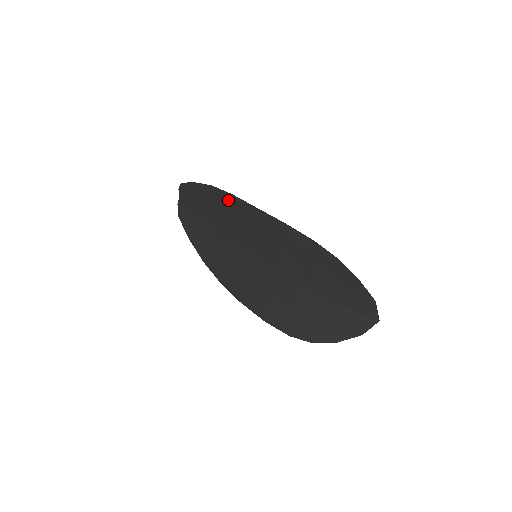
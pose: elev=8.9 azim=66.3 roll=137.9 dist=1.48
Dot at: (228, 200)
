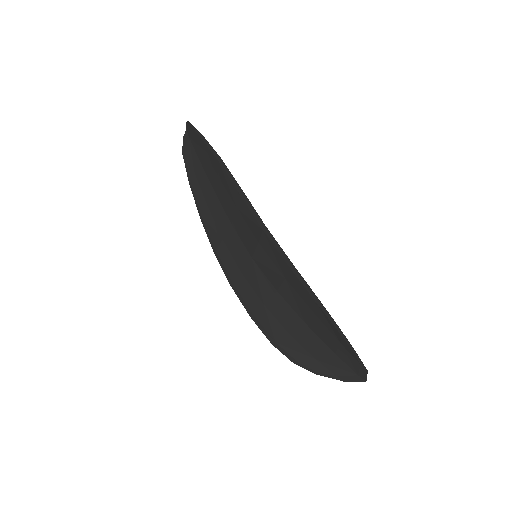
Dot at: (236, 190)
